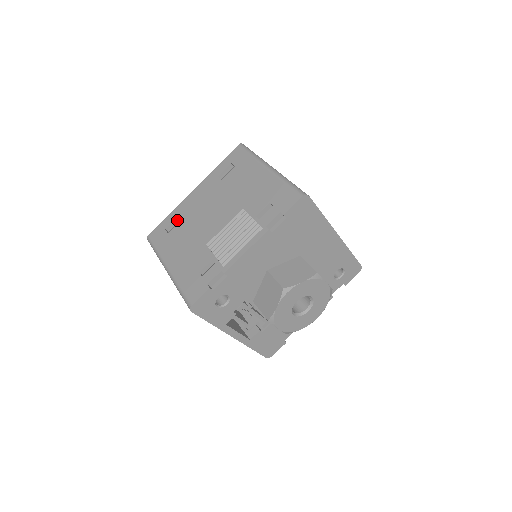
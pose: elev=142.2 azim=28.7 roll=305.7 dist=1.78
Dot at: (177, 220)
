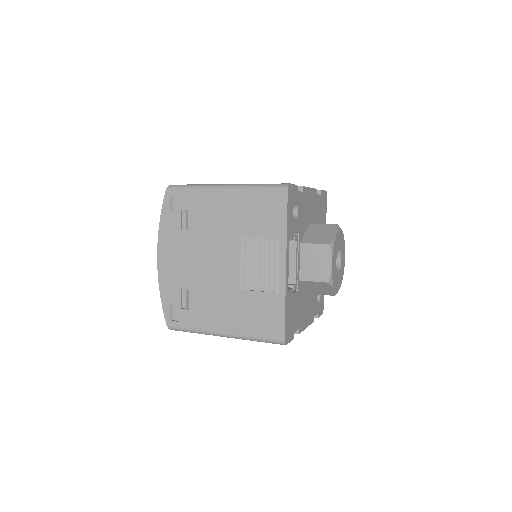
Dot at: occluded
